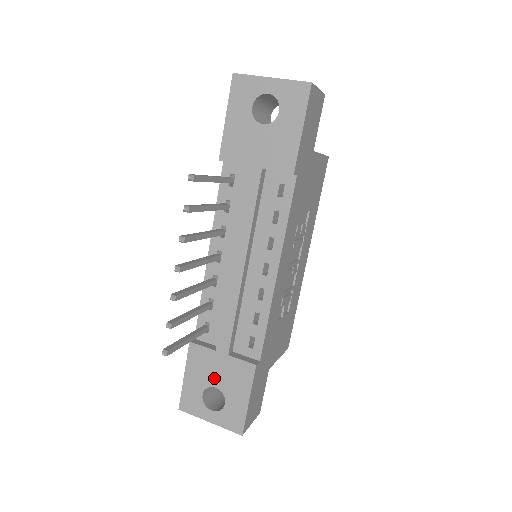
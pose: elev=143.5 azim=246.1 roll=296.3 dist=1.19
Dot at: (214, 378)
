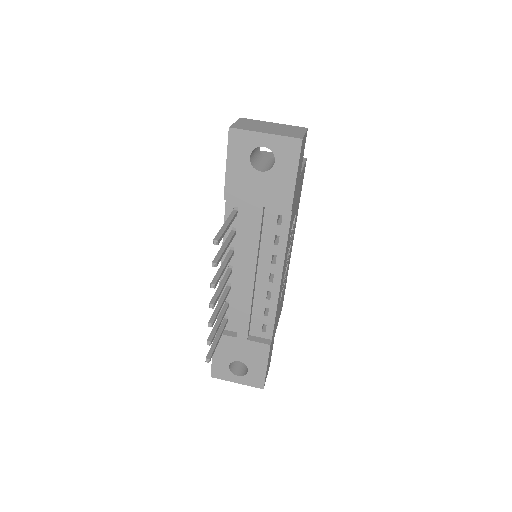
Dot at: (237, 355)
